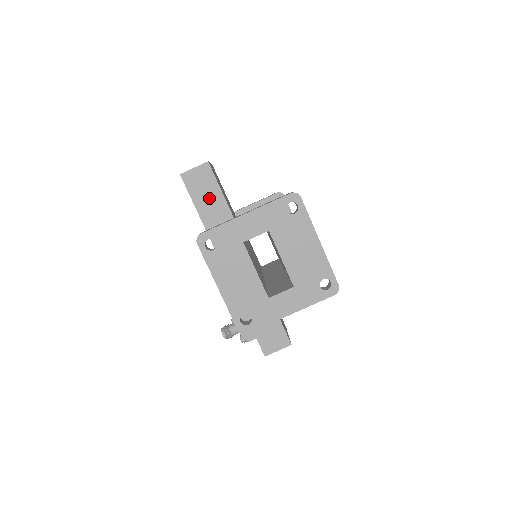
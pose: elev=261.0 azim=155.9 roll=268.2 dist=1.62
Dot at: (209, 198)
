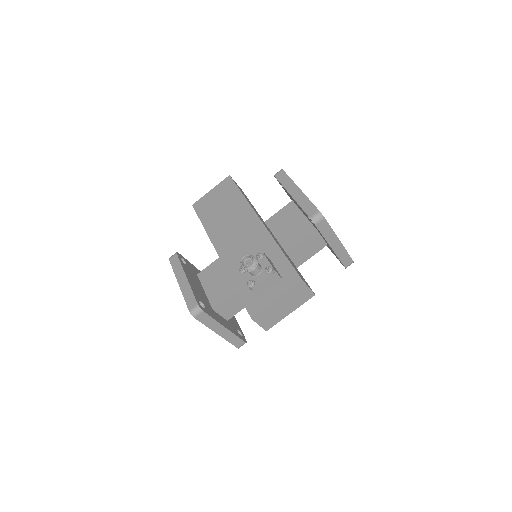
Dot at: (245, 196)
